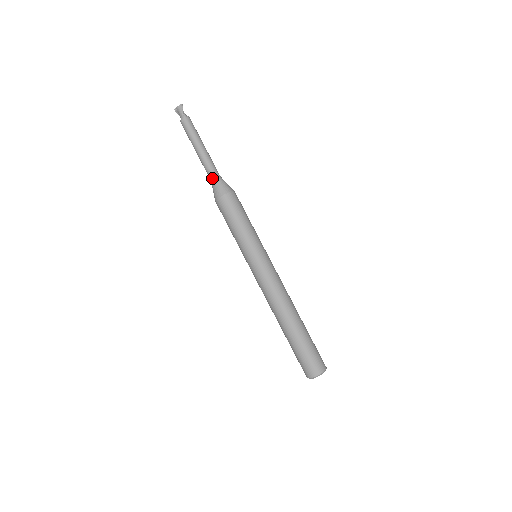
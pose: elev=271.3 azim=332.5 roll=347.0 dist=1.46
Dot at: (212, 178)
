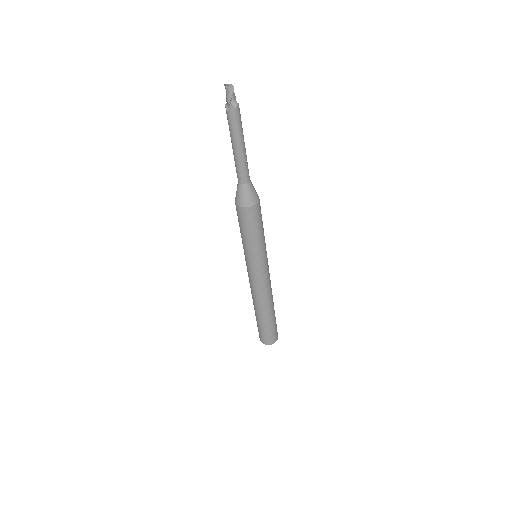
Dot at: (239, 182)
